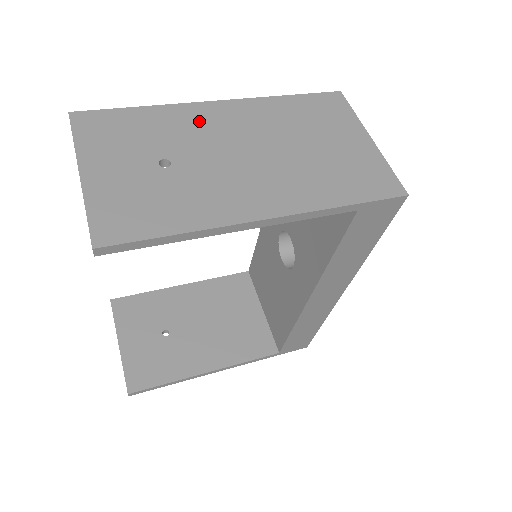
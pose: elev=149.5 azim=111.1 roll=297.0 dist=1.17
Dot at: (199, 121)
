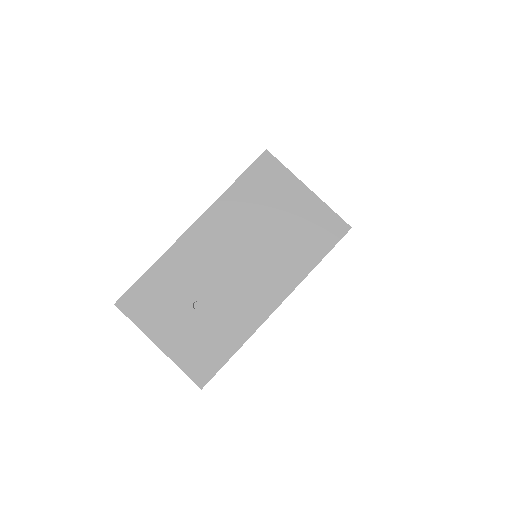
Dot at: (193, 254)
